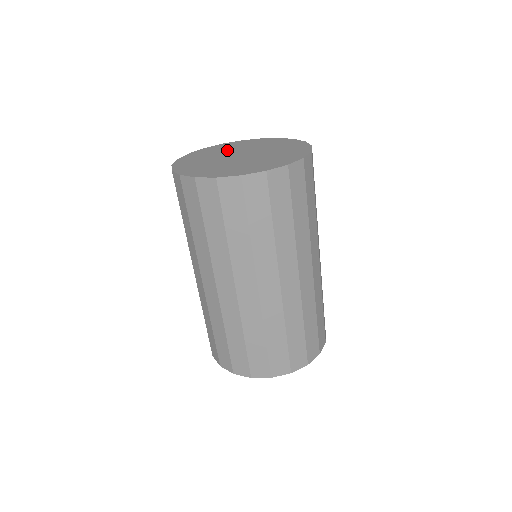
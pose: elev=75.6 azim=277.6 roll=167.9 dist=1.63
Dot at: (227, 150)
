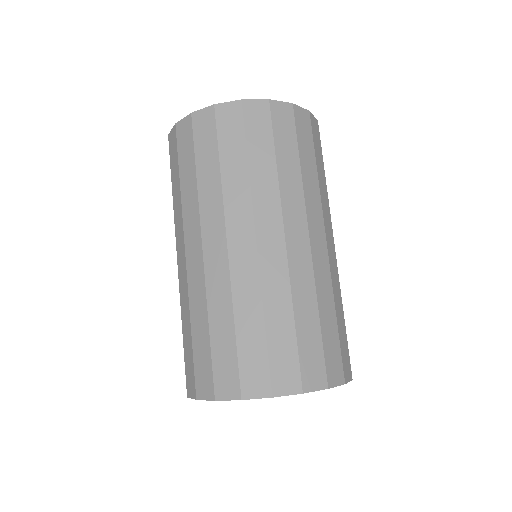
Dot at: occluded
